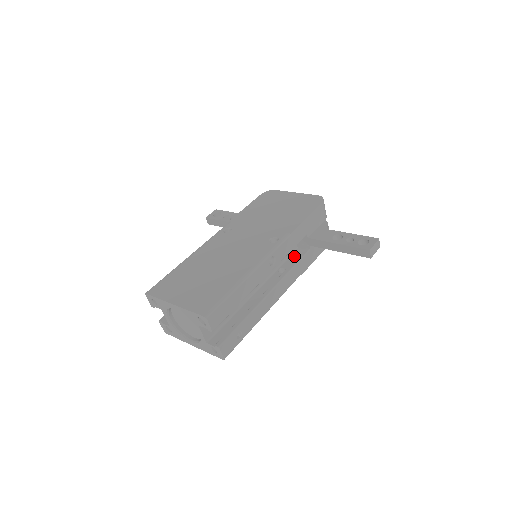
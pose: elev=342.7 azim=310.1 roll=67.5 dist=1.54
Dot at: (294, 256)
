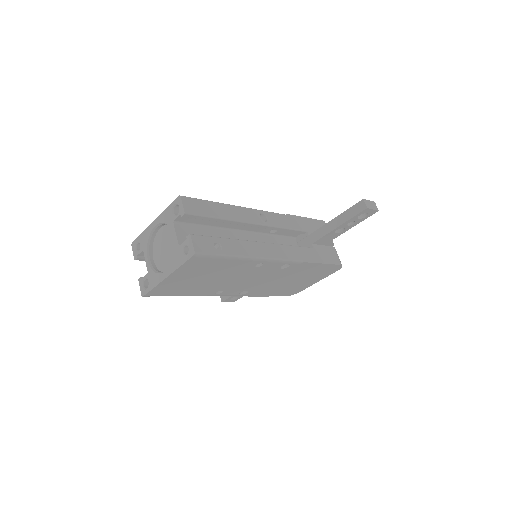
Dot at: occluded
